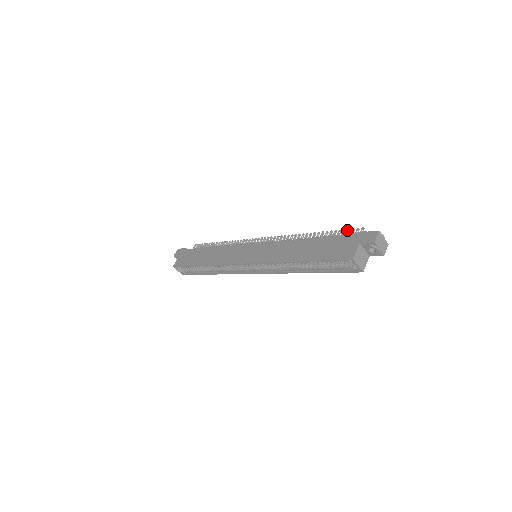
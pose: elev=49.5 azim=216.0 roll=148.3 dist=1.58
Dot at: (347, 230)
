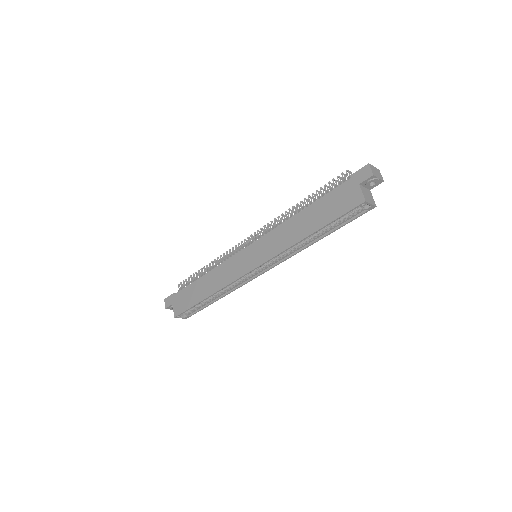
Dot at: occluded
